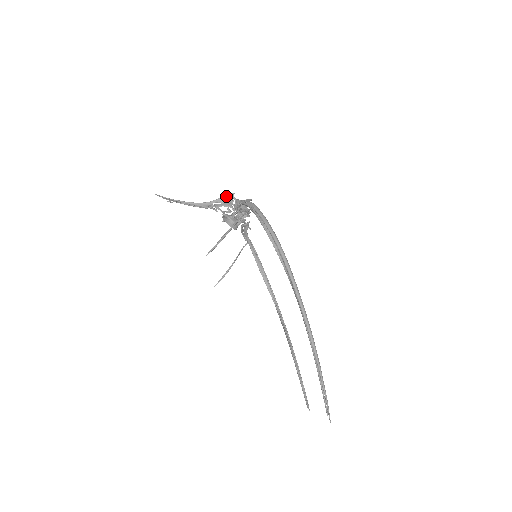
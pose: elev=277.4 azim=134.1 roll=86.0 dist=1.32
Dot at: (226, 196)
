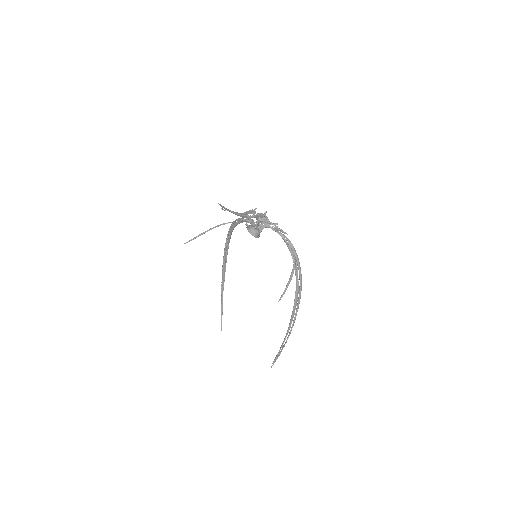
Dot at: (262, 214)
